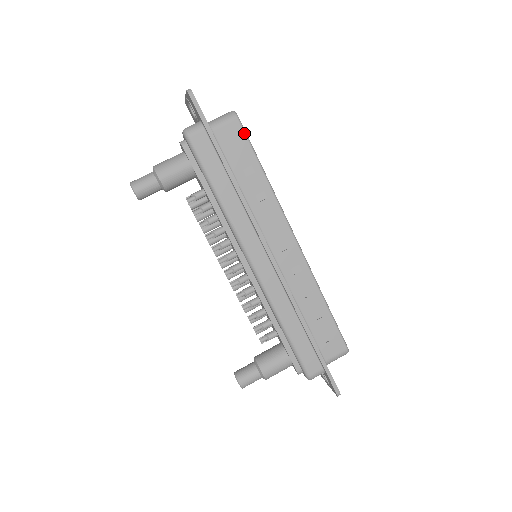
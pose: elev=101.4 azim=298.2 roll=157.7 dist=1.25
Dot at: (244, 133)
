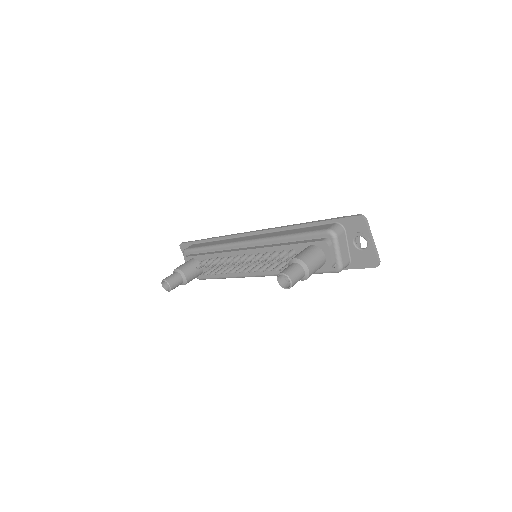
Dot at: occluded
